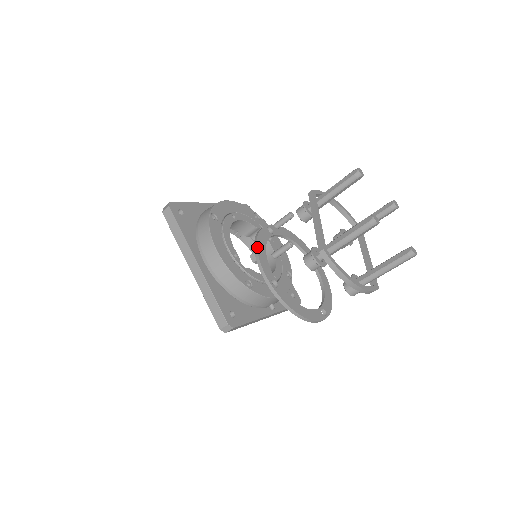
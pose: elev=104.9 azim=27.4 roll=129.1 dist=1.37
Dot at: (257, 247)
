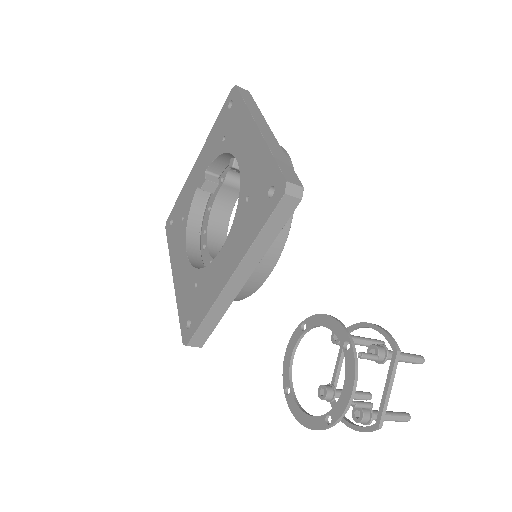
Dot at: occluded
